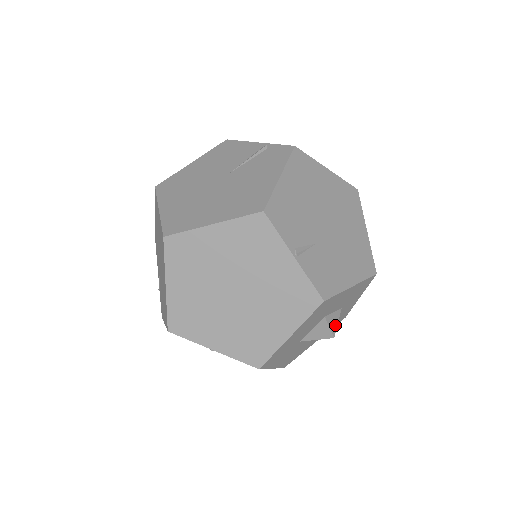
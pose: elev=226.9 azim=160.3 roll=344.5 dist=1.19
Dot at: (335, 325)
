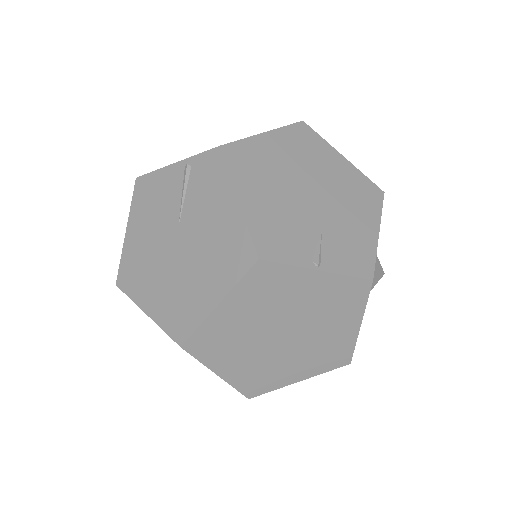
Dot at: (378, 264)
